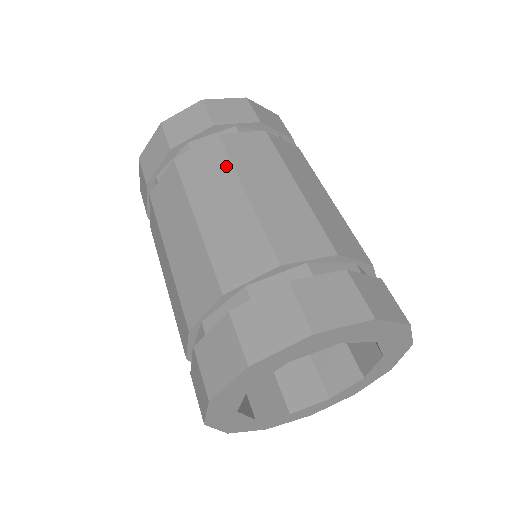
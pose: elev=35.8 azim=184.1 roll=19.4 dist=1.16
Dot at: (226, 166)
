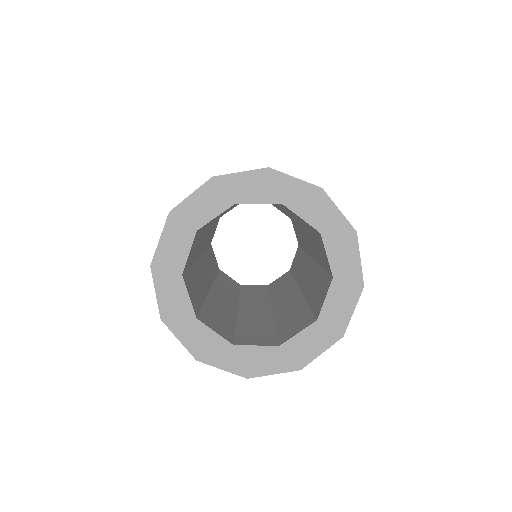
Dot at: occluded
